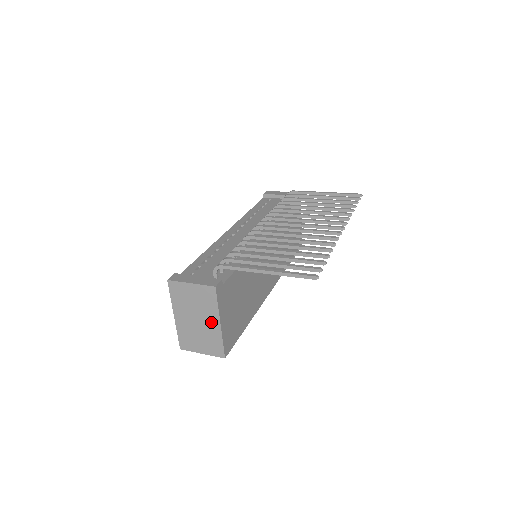
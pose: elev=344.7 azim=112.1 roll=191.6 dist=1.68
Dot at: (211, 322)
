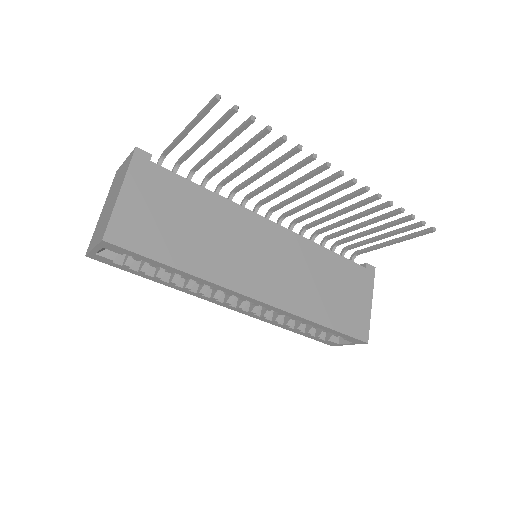
Dot at: (116, 195)
